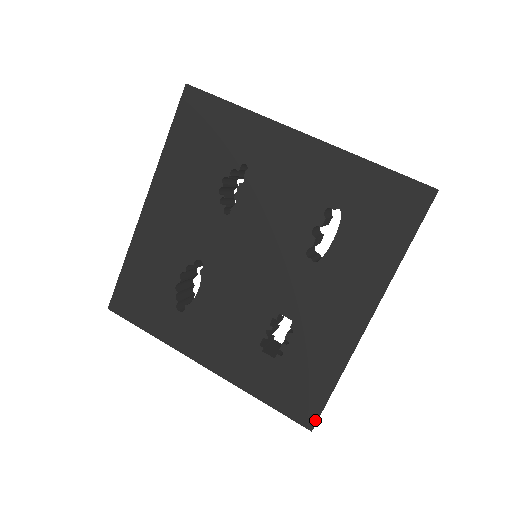
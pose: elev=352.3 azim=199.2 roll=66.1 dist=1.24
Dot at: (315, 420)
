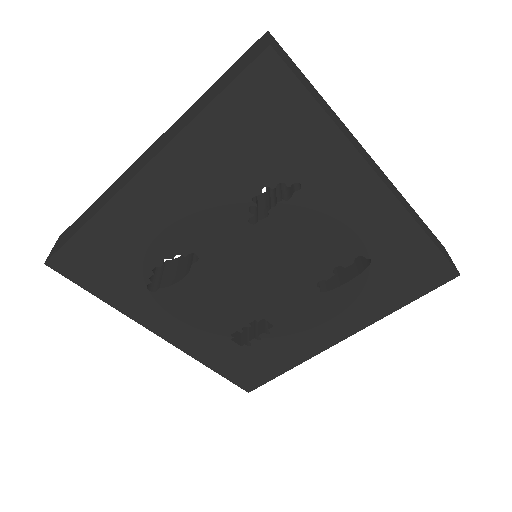
Dot at: (256, 387)
